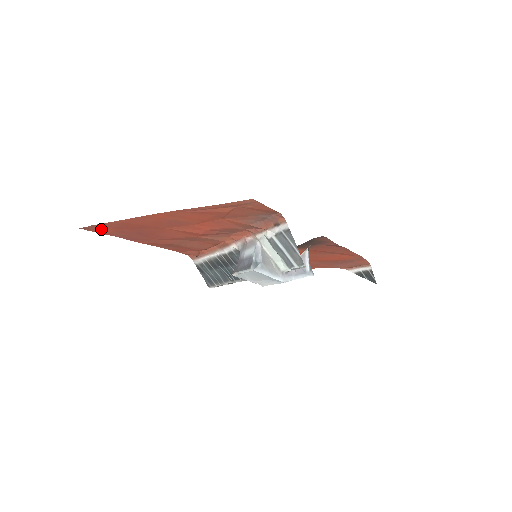
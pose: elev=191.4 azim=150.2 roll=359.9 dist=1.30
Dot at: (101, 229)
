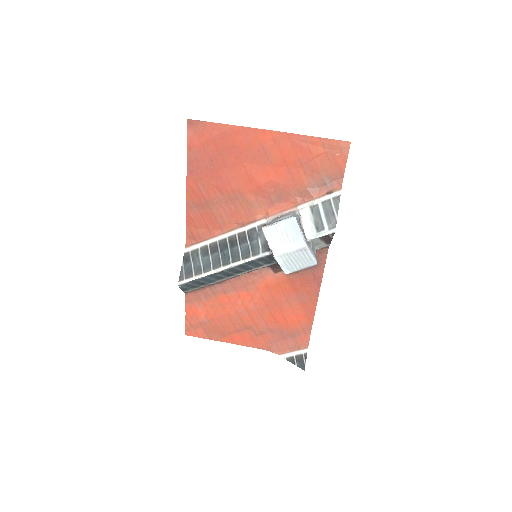
Dot at: (197, 134)
